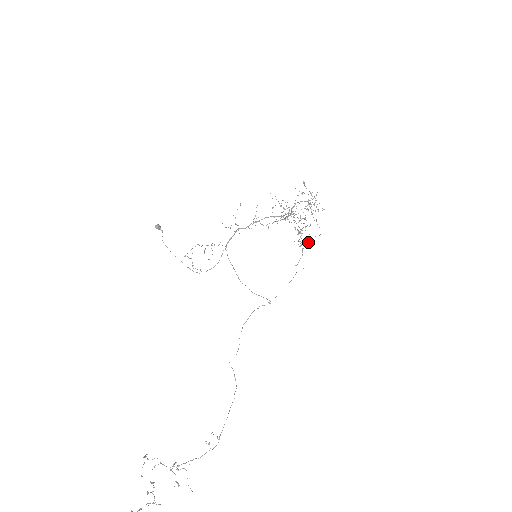
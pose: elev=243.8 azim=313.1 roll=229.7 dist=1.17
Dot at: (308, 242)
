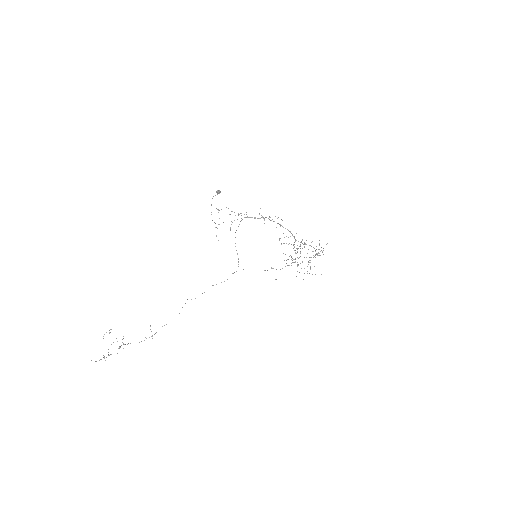
Dot at: occluded
